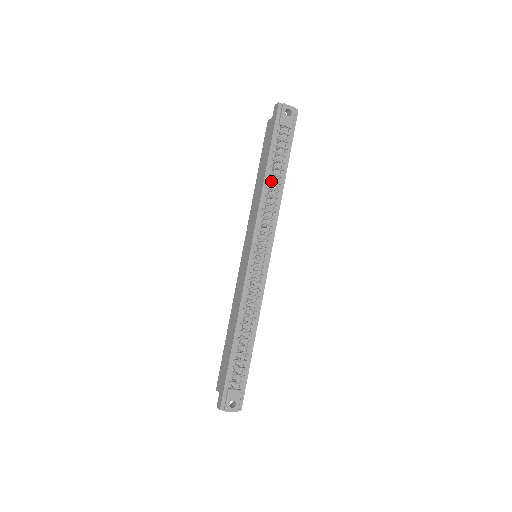
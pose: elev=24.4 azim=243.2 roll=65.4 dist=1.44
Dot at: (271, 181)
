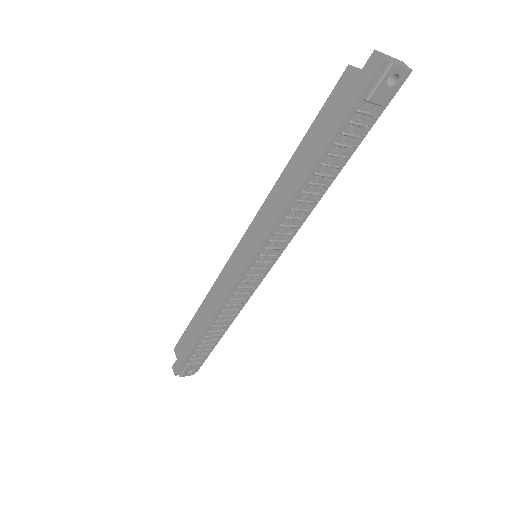
Dot at: (313, 184)
